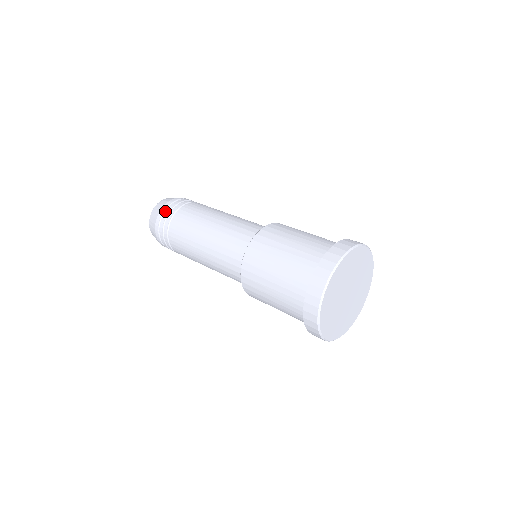
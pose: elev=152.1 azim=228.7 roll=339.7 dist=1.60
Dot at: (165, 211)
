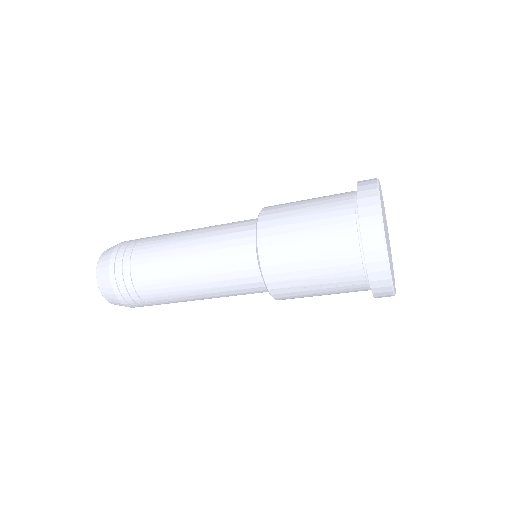
Dot at: occluded
